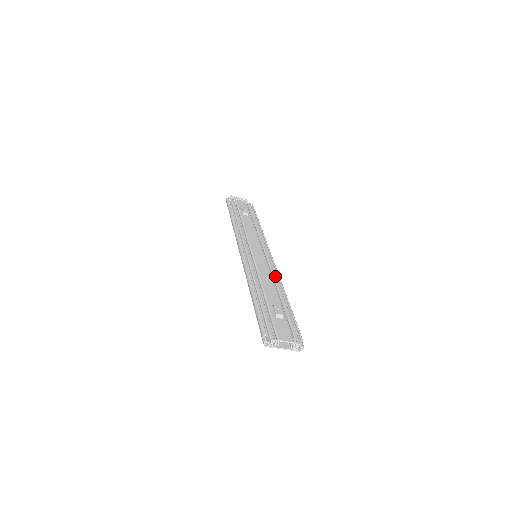
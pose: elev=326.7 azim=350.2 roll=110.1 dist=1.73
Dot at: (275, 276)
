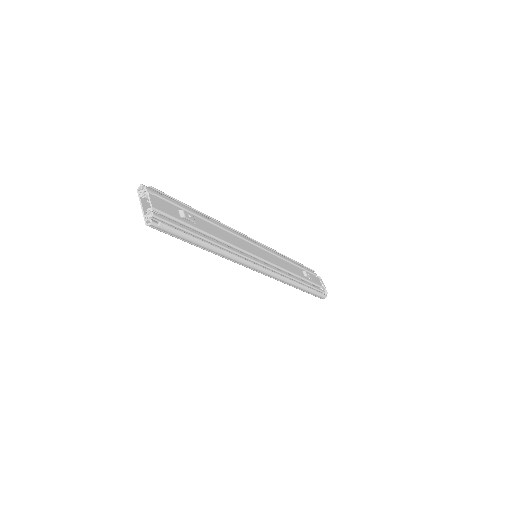
Dot at: (238, 252)
